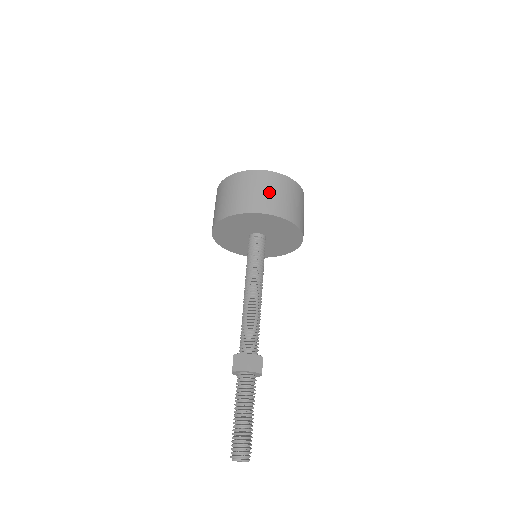
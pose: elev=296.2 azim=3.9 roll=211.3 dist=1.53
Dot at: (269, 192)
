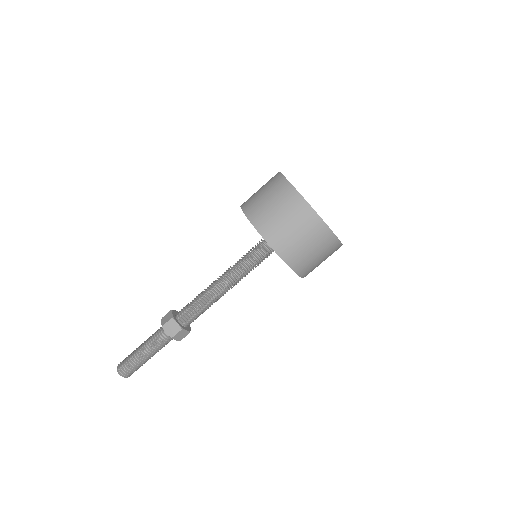
Dot at: (277, 210)
